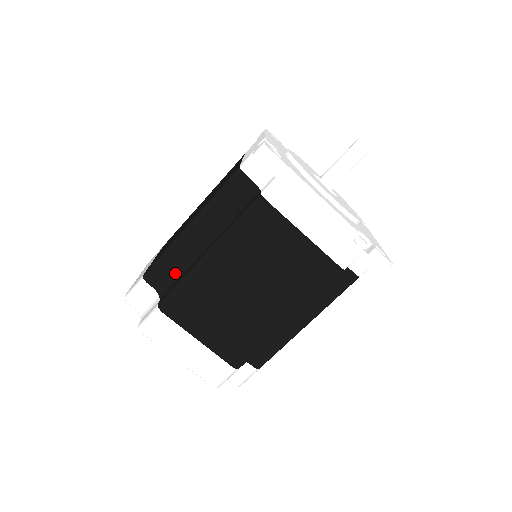
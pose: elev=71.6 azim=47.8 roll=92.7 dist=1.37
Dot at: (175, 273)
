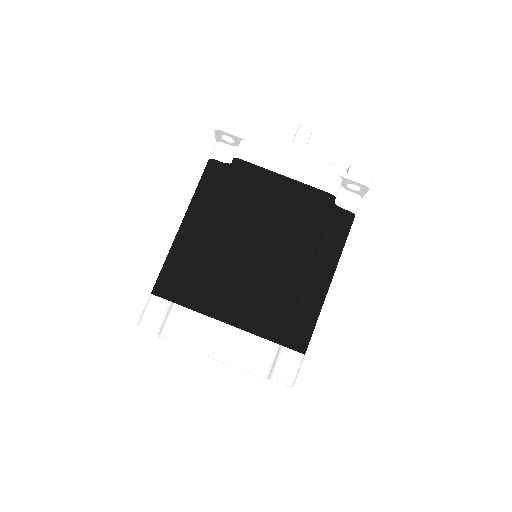
Dot at: (181, 273)
